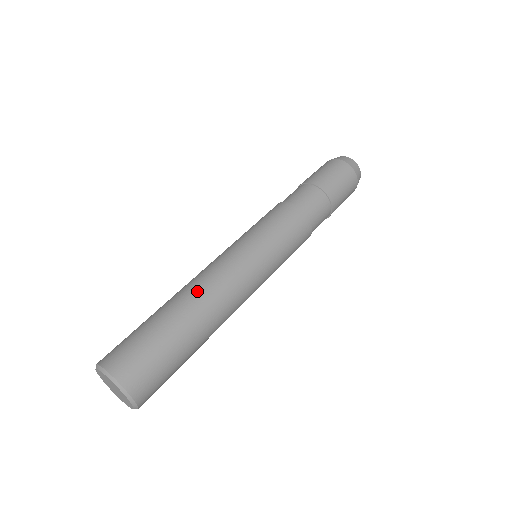
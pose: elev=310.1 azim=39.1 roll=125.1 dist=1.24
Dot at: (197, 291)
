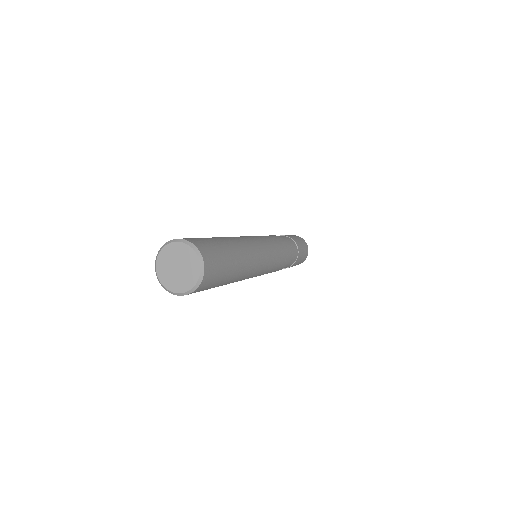
Dot at: (234, 238)
